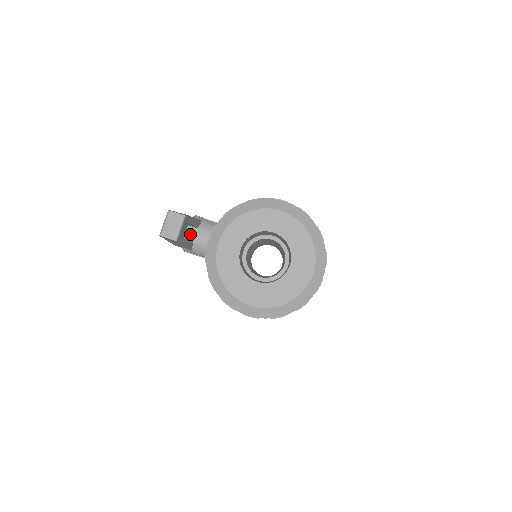
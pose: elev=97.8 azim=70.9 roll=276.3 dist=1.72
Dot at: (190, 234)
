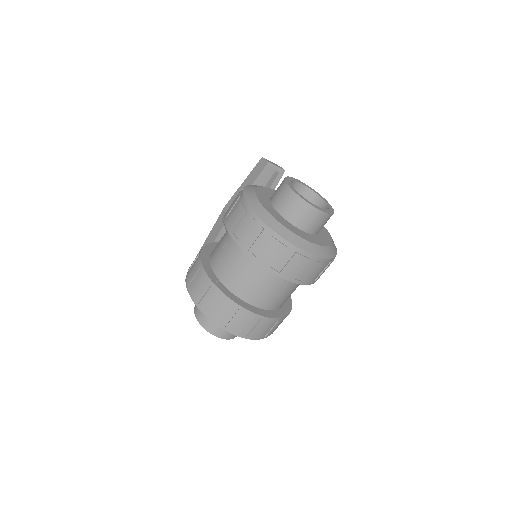
Dot at: occluded
